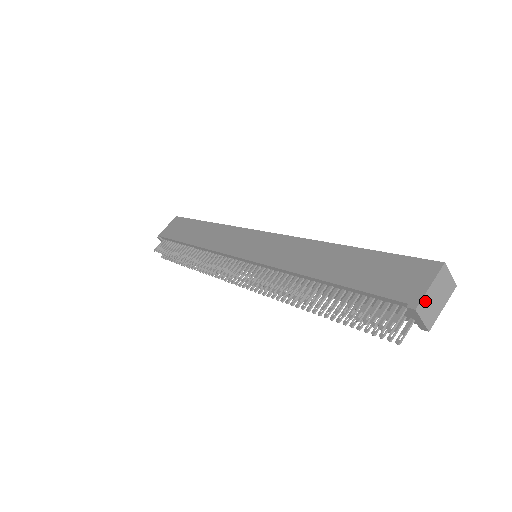
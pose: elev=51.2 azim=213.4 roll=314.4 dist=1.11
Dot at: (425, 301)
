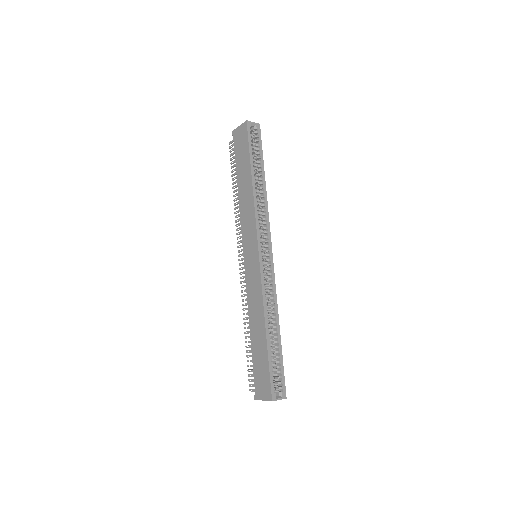
Dot at: occluded
